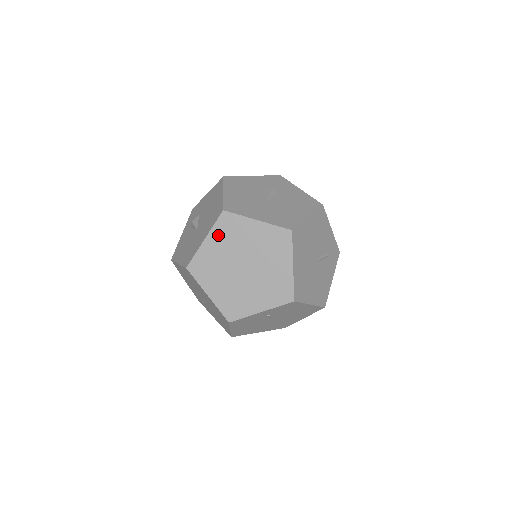
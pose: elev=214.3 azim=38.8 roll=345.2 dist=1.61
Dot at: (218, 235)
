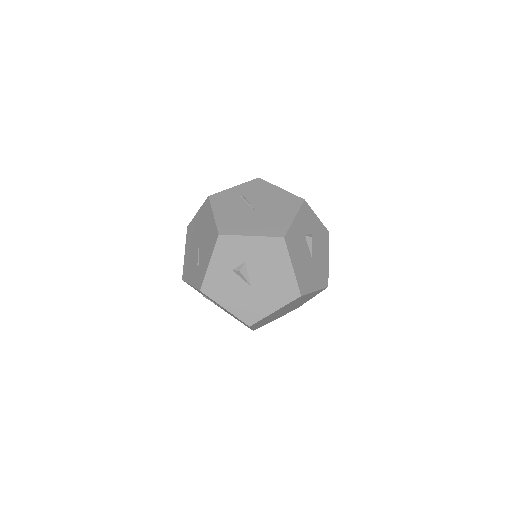
Dot at: (286, 306)
